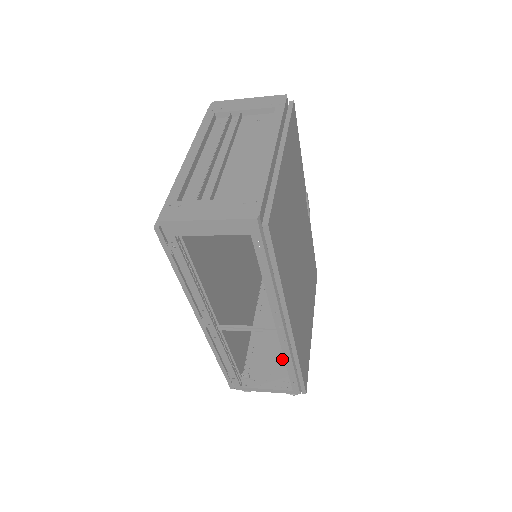
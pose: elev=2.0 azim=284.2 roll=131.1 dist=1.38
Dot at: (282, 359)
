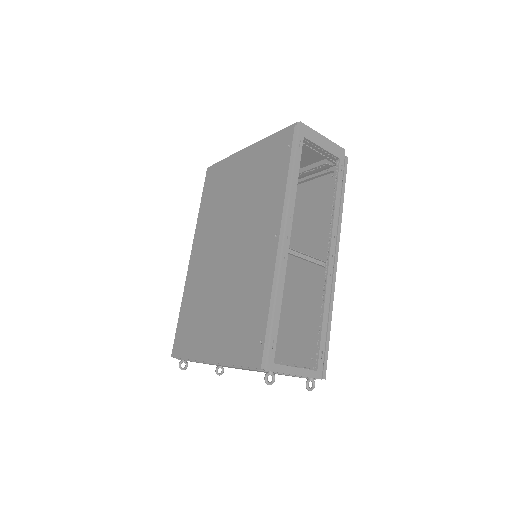
Dot at: occluded
